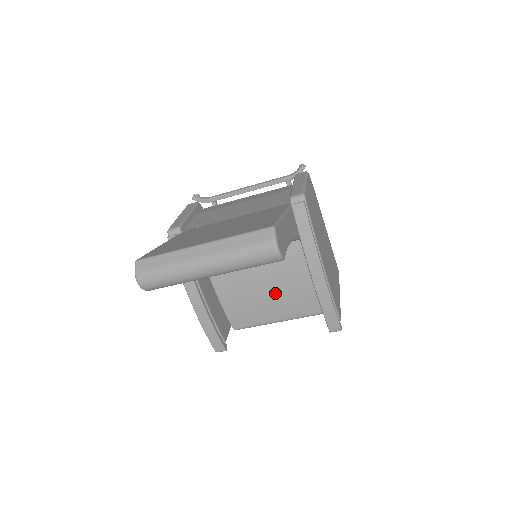
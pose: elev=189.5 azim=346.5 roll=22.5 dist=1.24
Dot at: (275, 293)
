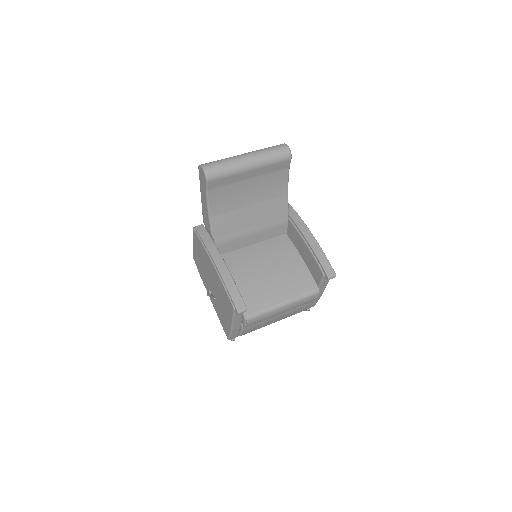
Dot at: (276, 274)
